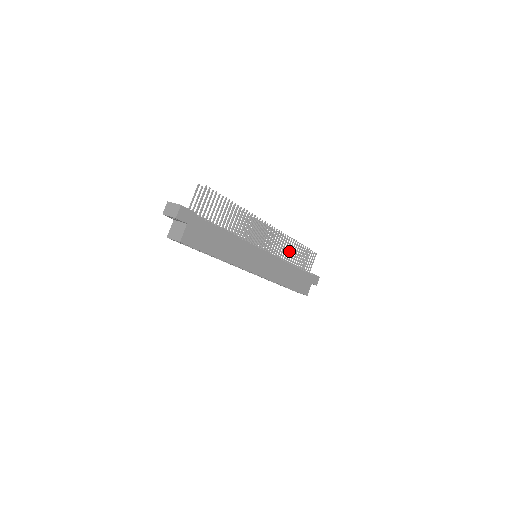
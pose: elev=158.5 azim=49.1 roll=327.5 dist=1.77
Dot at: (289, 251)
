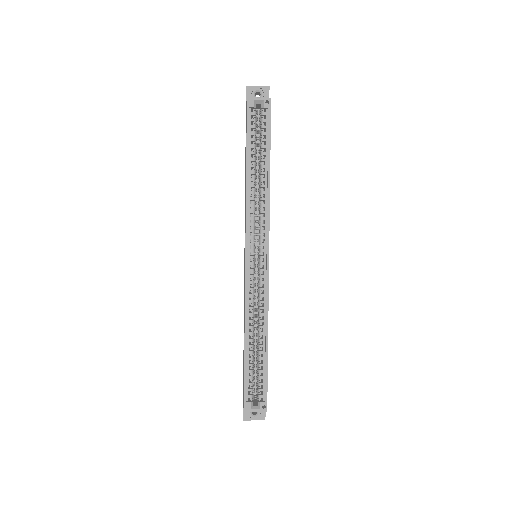
Dot at: occluded
